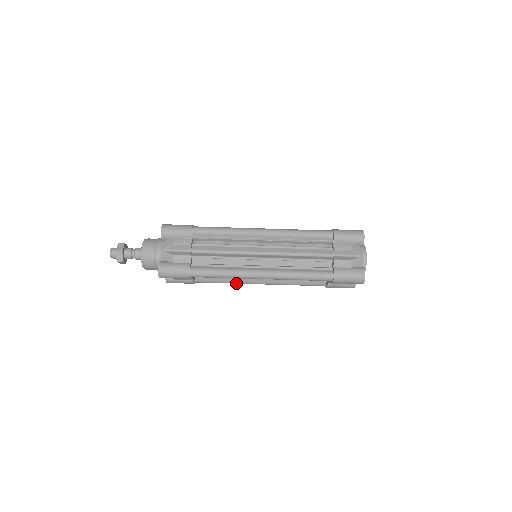
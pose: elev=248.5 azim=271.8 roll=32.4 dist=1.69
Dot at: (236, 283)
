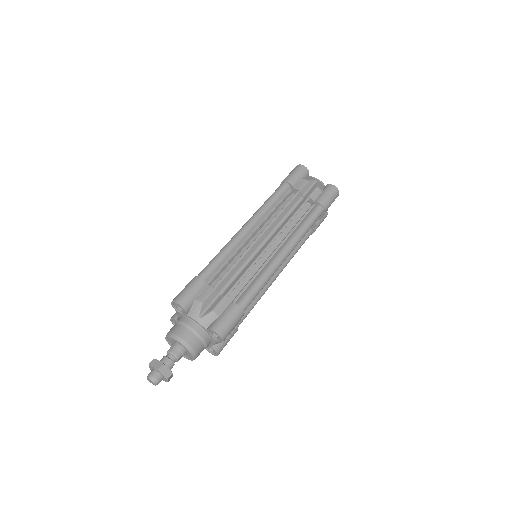
Dot at: (262, 295)
